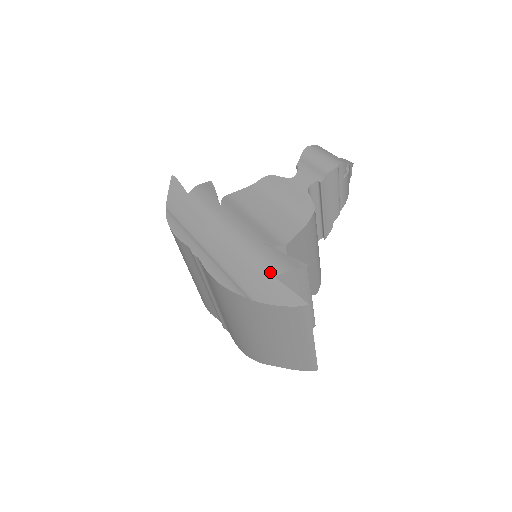
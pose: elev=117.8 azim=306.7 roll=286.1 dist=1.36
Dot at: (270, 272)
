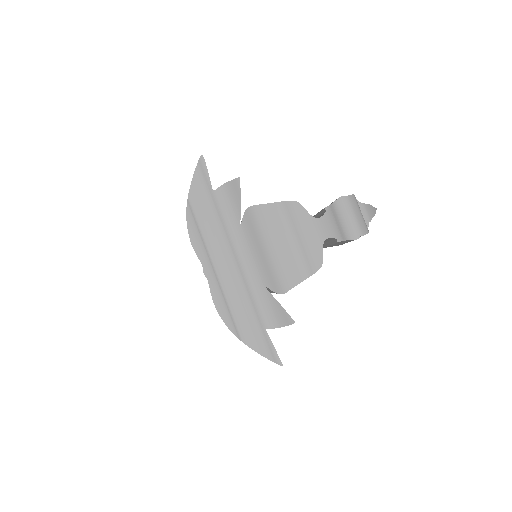
Dot at: (263, 323)
